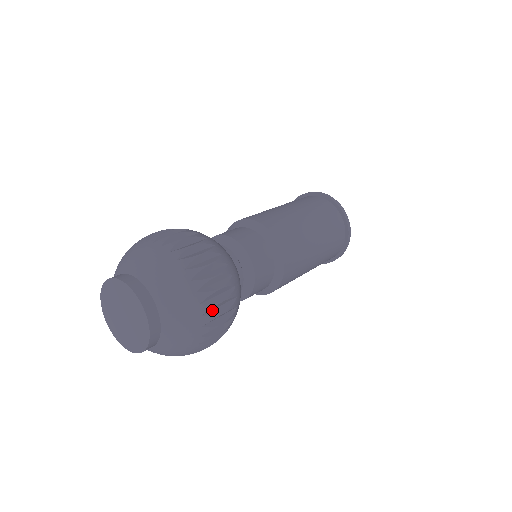
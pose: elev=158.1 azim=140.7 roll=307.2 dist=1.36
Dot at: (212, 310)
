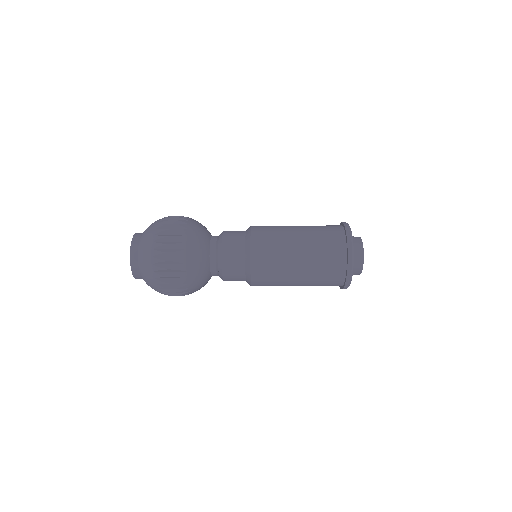
Dot at: occluded
